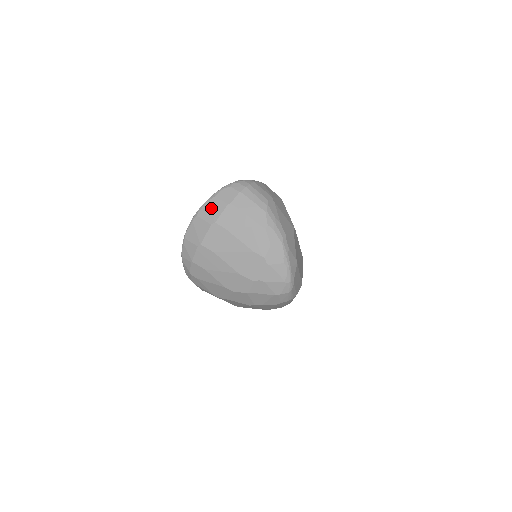
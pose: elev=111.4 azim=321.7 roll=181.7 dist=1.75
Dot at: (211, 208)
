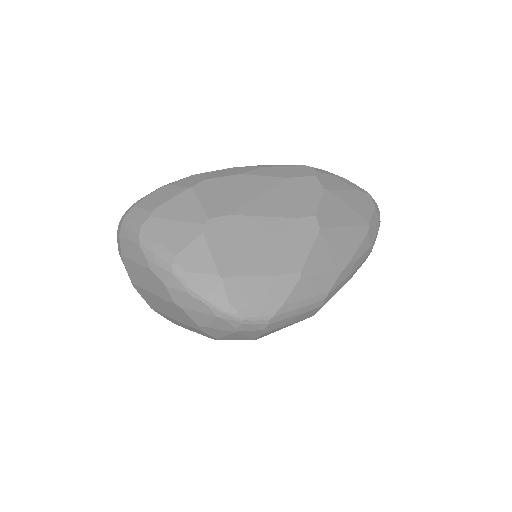
Dot at: (125, 268)
